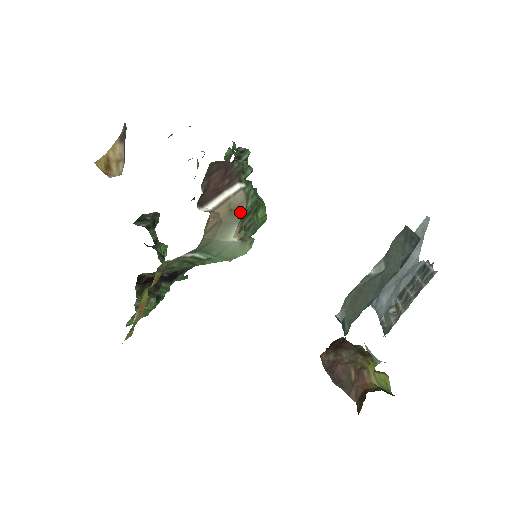
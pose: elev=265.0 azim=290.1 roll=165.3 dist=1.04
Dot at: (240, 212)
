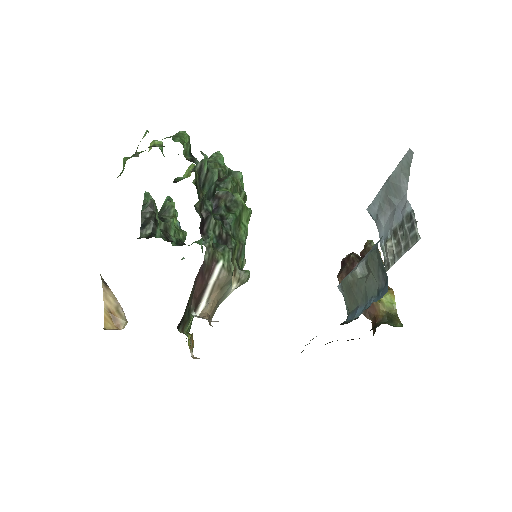
Dot at: (229, 282)
